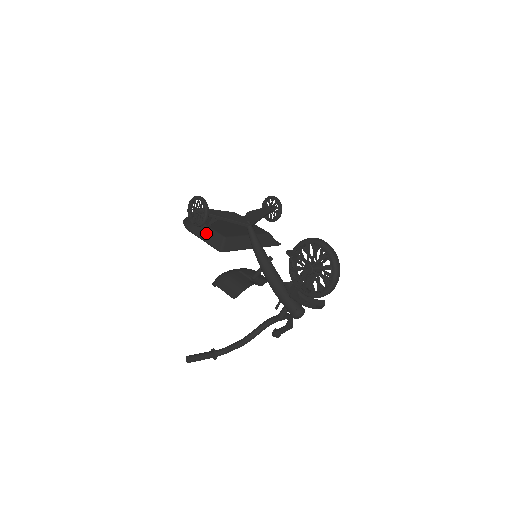
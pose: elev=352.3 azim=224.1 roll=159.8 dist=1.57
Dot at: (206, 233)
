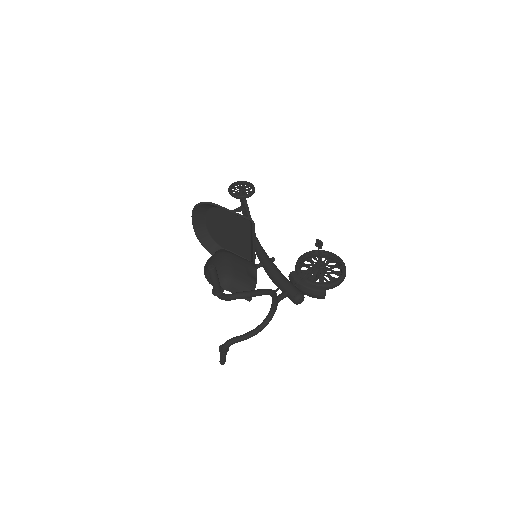
Dot at: occluded
